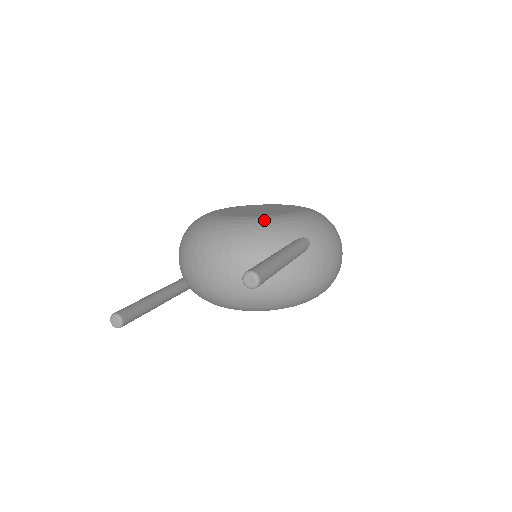
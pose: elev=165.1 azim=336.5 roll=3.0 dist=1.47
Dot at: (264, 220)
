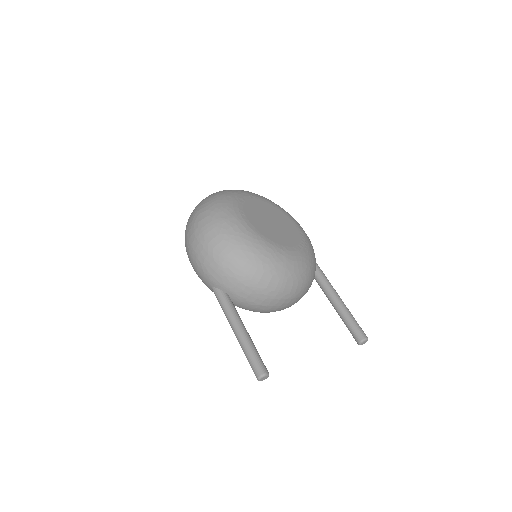
Dot at: (306, 254)
